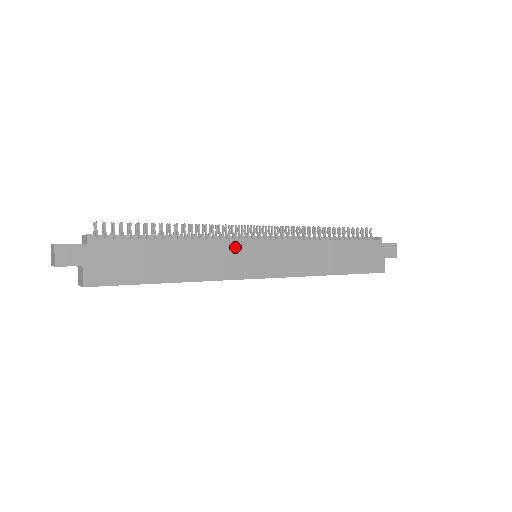
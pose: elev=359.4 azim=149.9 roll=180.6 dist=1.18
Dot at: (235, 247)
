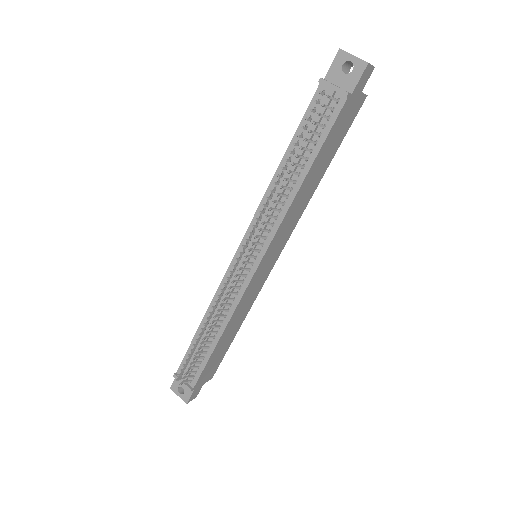
Dot at: (248, 291)
